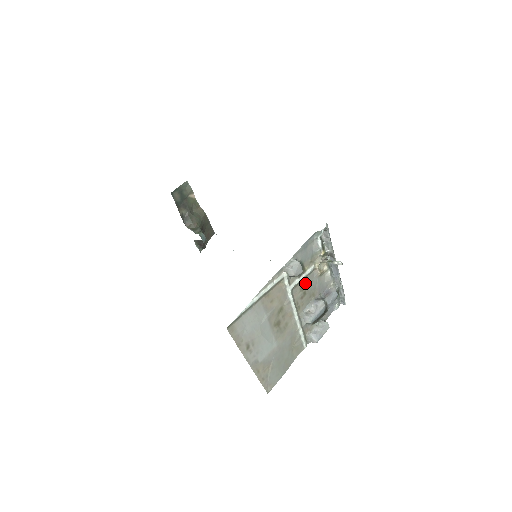
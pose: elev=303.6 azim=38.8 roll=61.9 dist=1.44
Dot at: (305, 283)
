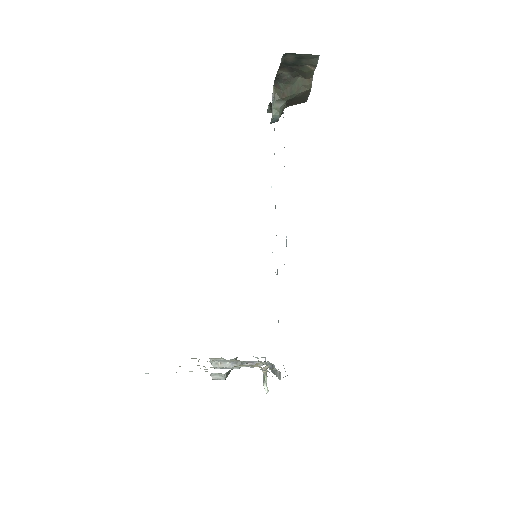
Dot at: occluded
